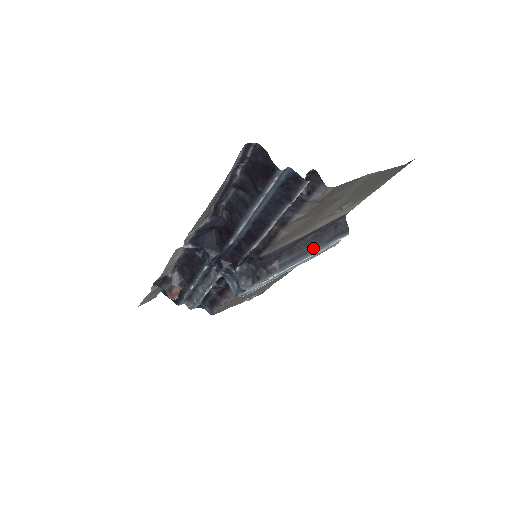
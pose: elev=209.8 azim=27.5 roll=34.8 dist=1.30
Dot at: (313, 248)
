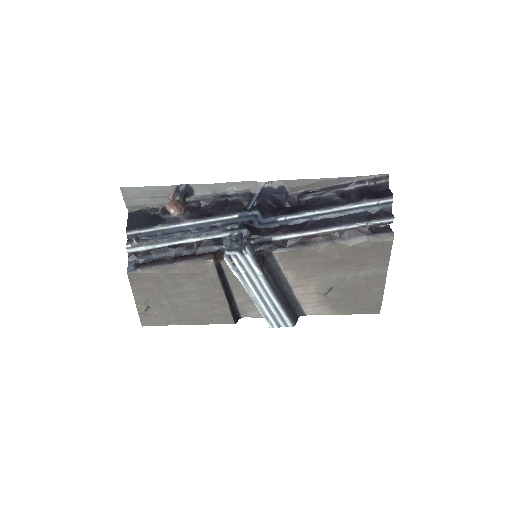
Dot at: (281, 299)
